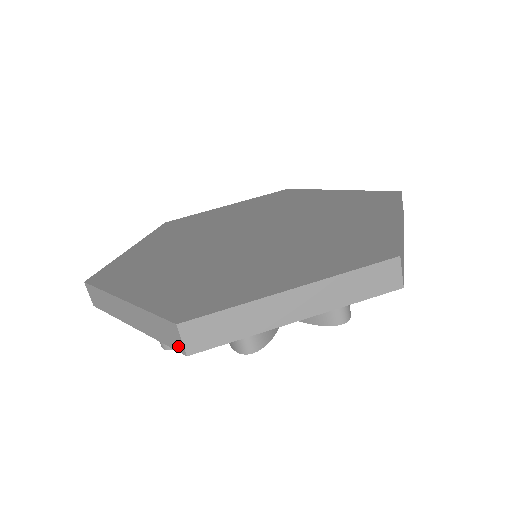
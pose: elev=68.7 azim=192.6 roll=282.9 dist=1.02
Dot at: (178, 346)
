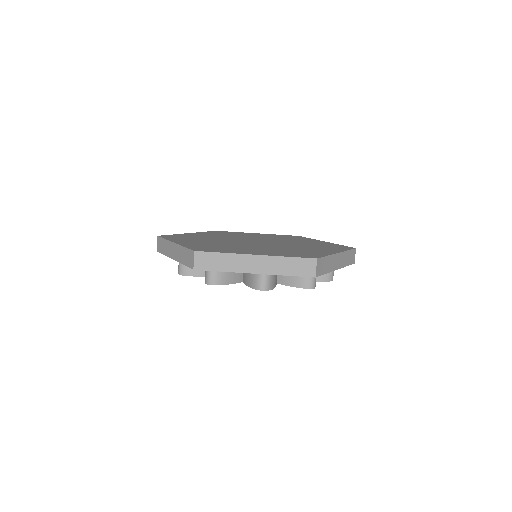
Dot at: (310, 273)
